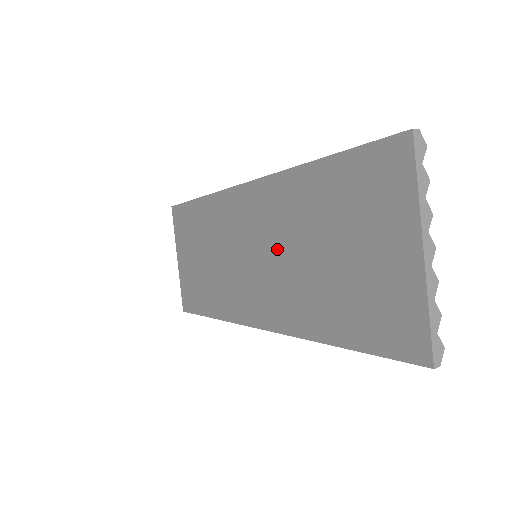
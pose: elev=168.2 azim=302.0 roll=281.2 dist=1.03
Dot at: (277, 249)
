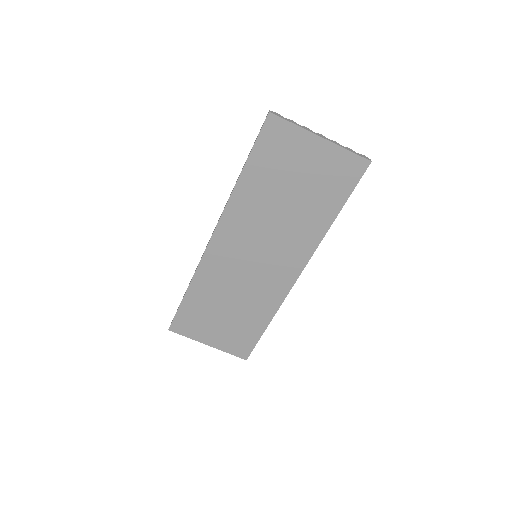
Dot at: (265, 232)
